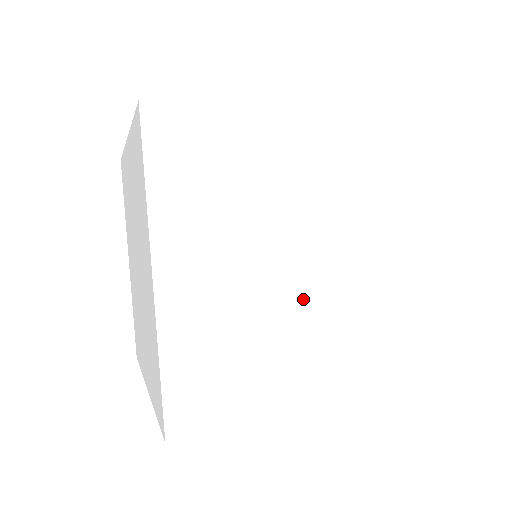
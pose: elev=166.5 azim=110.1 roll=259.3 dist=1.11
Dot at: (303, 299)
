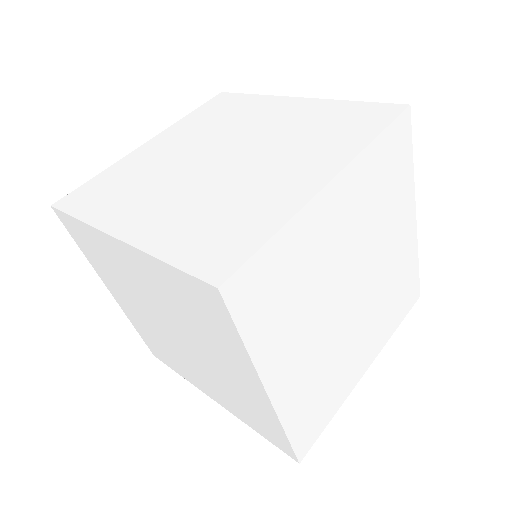
Dot at: (353, 319)
